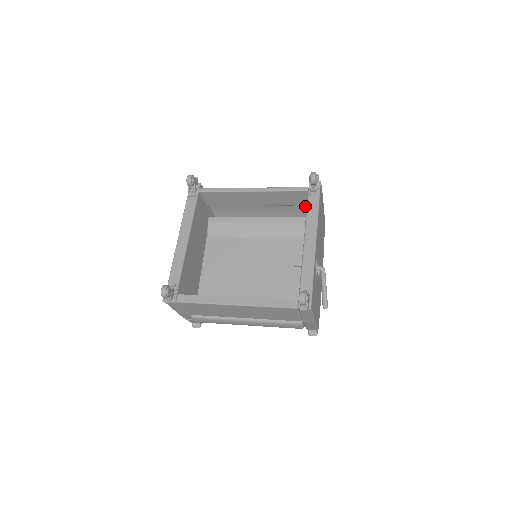
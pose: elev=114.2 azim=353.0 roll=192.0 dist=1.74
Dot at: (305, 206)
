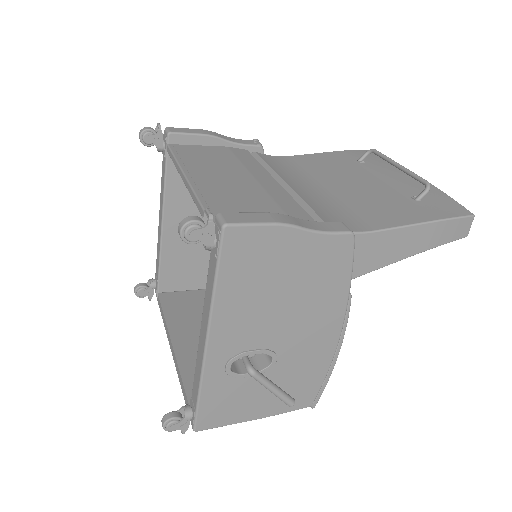
Dot at: occluded
